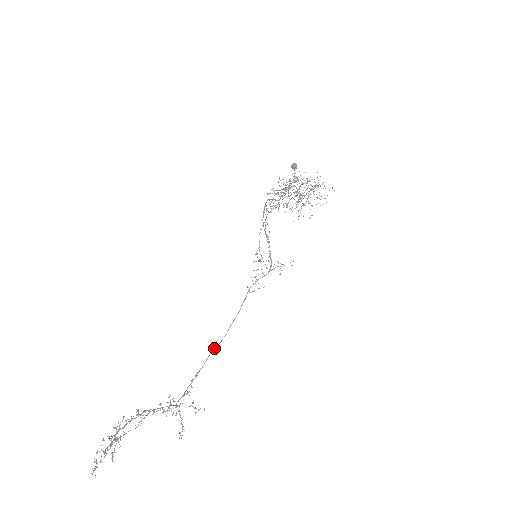
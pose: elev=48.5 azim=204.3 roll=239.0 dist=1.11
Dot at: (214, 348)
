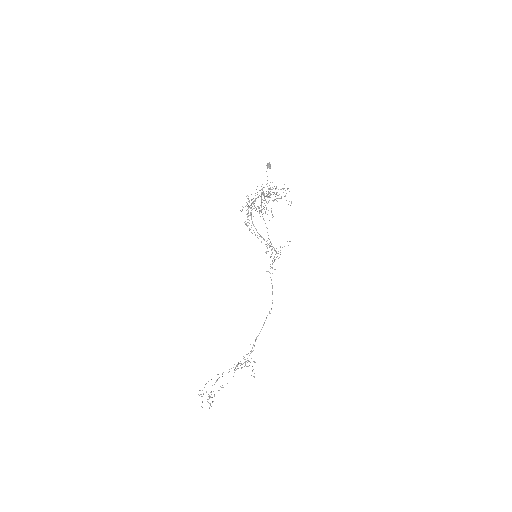
Dot at: occluded
